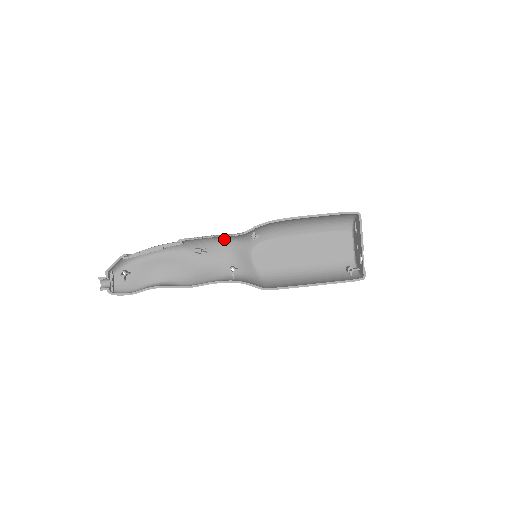
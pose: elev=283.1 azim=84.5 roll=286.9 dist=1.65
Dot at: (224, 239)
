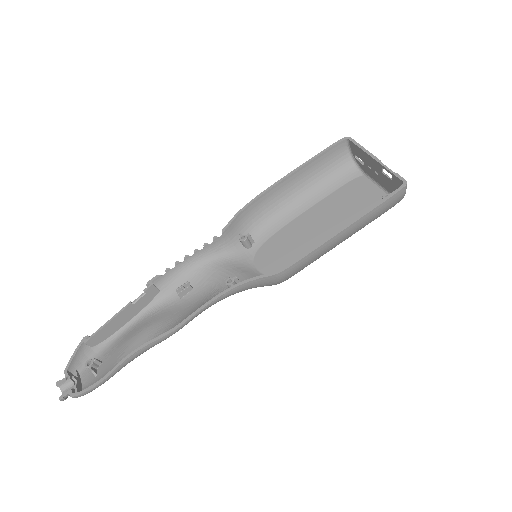
Dot at: (206, 258)
